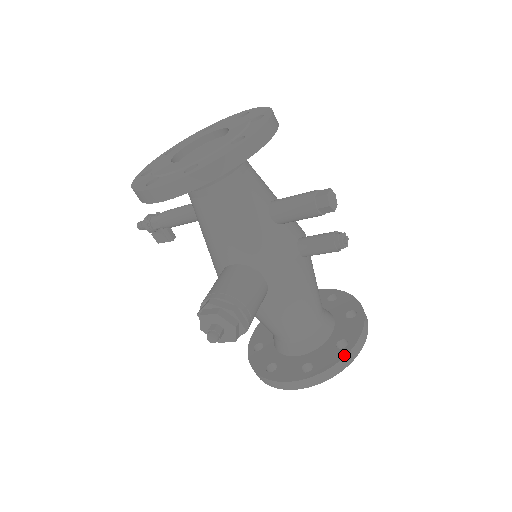
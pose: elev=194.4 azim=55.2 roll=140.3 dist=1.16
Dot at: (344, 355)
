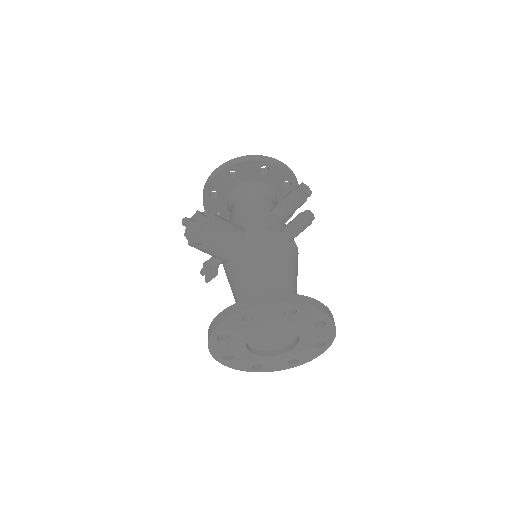
Dot at: (282, 294)
